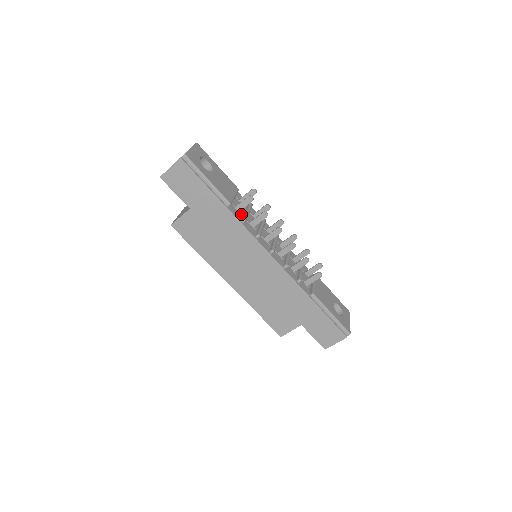
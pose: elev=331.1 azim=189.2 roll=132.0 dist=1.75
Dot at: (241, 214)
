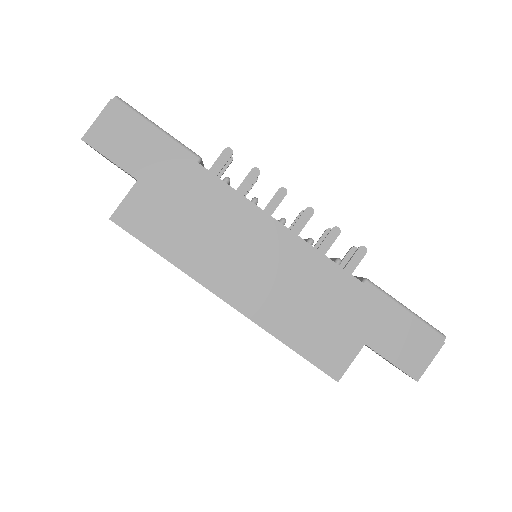
Dot at: occluded
